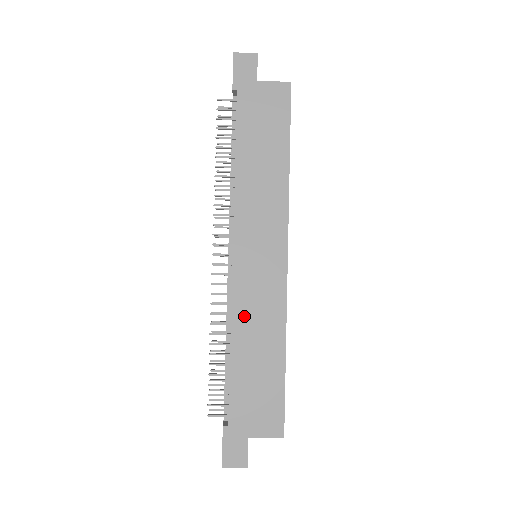
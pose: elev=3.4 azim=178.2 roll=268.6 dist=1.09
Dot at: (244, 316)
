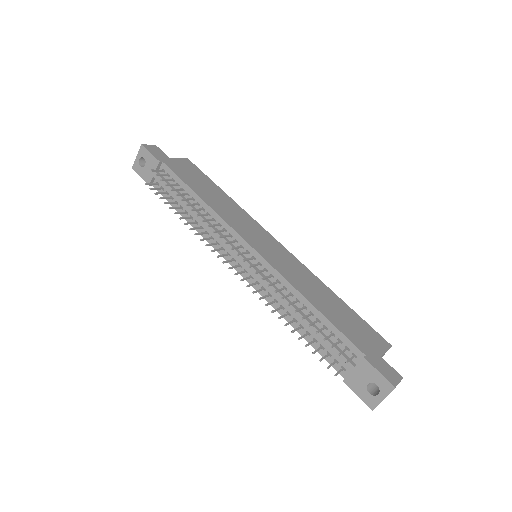
Dot at: (296, 281)
